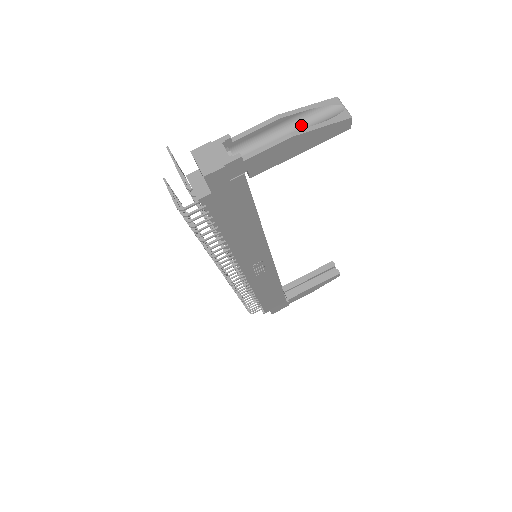
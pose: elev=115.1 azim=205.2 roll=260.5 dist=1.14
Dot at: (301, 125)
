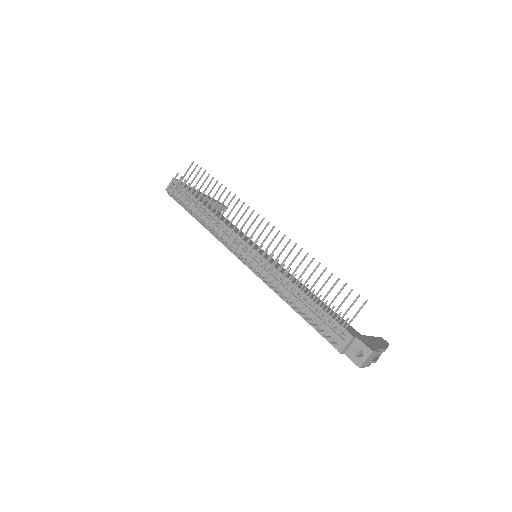
Dot at: occluded
